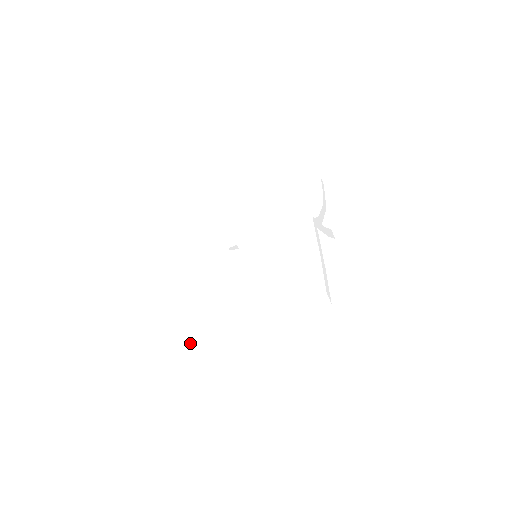
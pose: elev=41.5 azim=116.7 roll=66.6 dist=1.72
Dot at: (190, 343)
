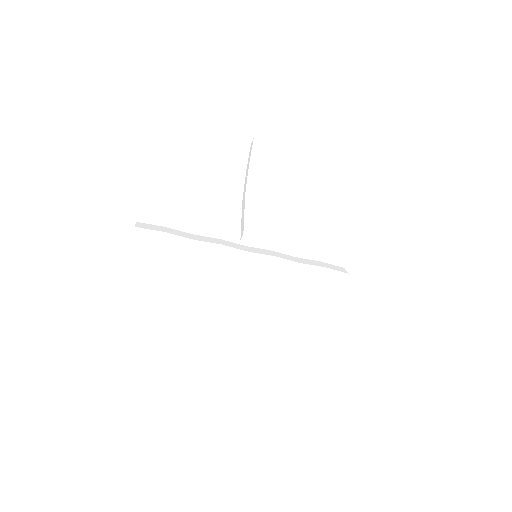
Dot at: (154, 350)
